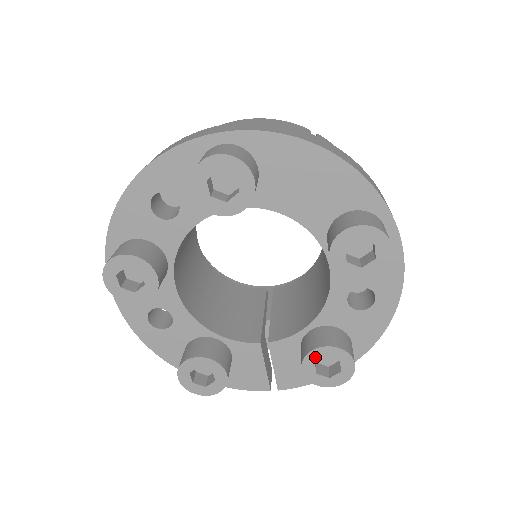
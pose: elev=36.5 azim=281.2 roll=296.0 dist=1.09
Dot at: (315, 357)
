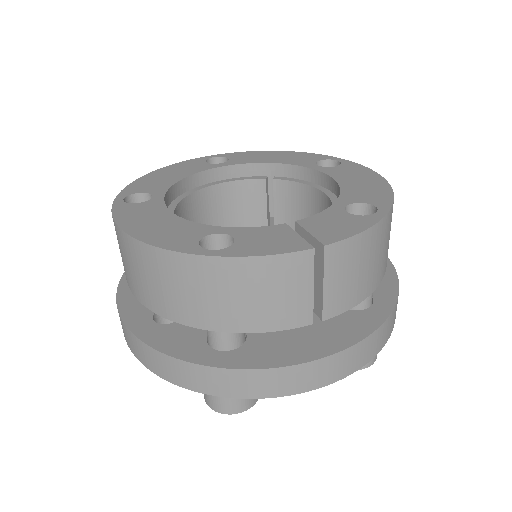
Dot at: occluded
